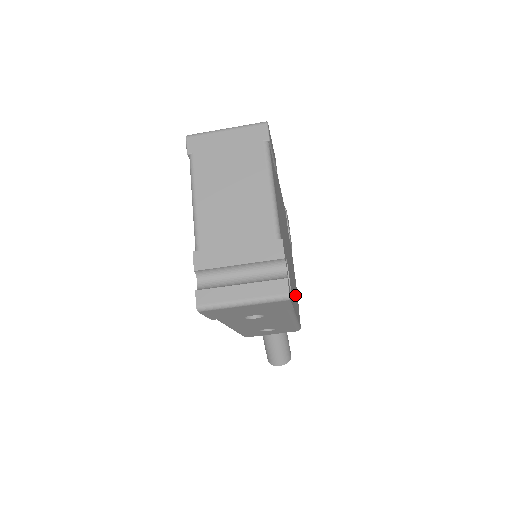
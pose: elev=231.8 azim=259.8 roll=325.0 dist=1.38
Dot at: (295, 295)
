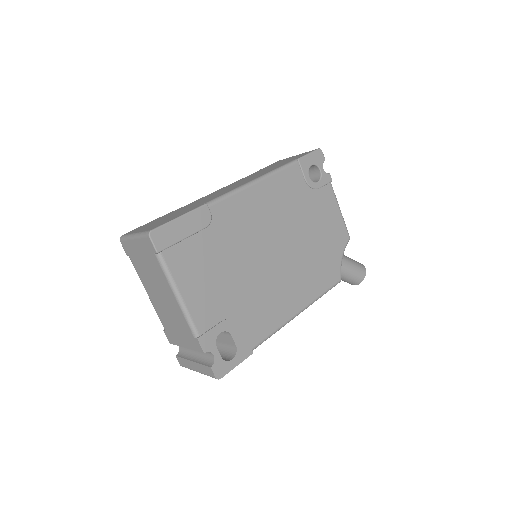
Dot at: (310, 272)
